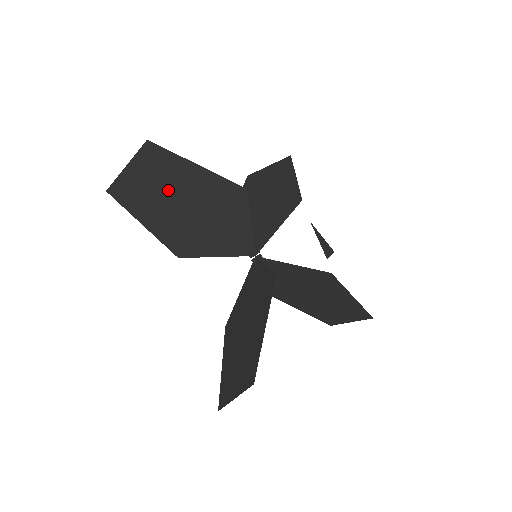
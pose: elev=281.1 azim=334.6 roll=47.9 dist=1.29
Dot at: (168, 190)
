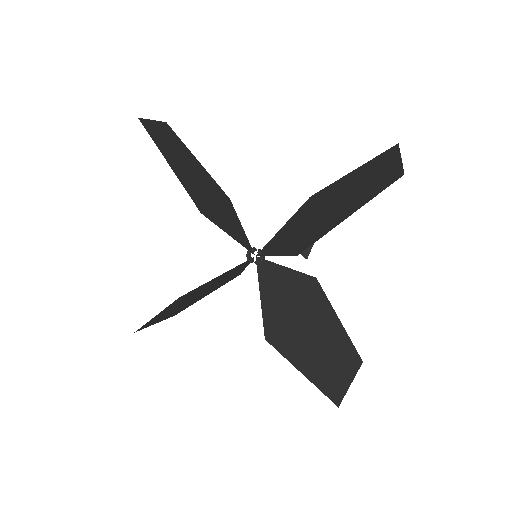
Dot at: (183, 158)
